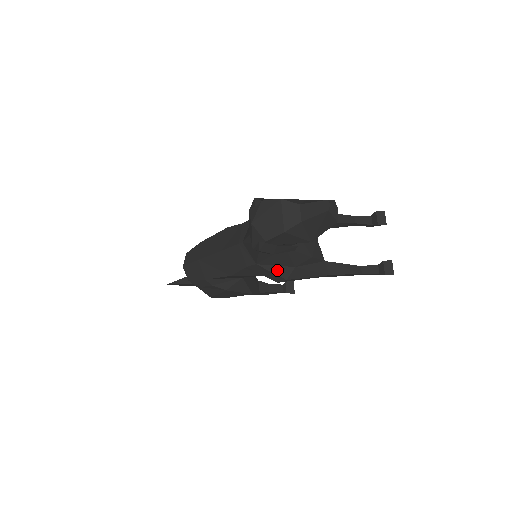
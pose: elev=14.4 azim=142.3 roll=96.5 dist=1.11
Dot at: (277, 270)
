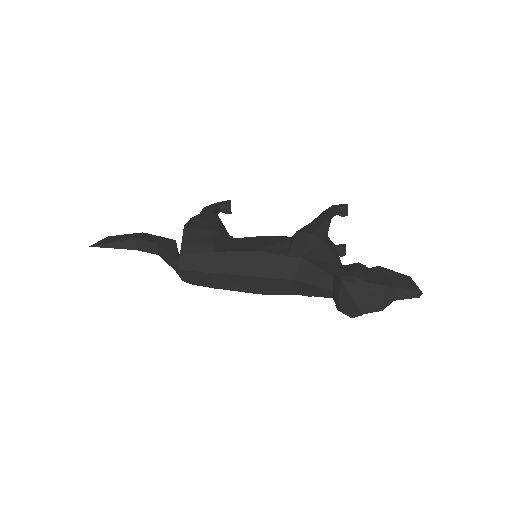
Dot at: occluded
